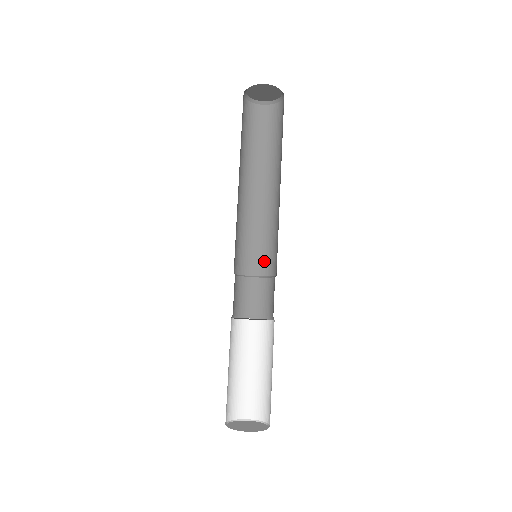
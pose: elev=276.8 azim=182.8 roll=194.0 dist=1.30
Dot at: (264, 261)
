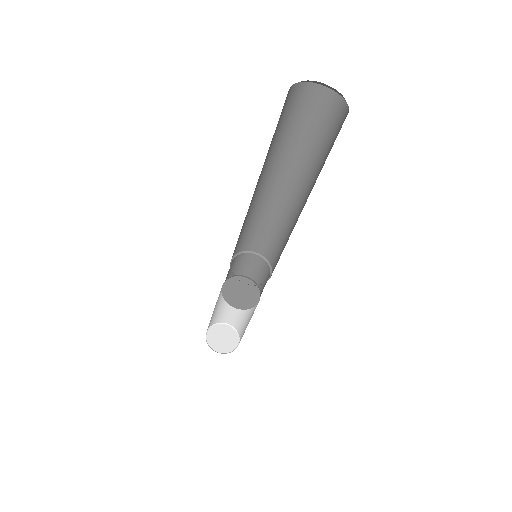
Dot at: (275, 255)
